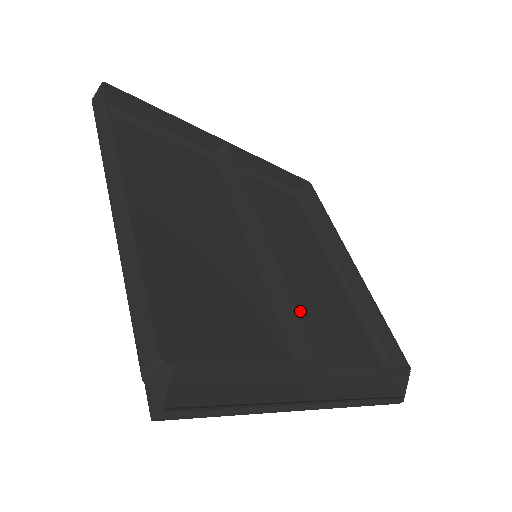
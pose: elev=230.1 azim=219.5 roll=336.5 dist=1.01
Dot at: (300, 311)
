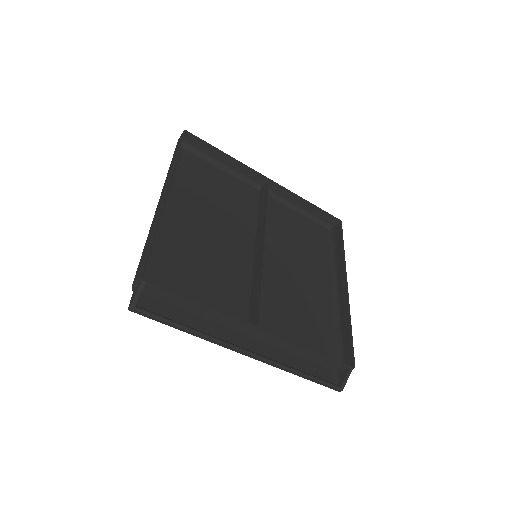
Dot at: (276, 300)
